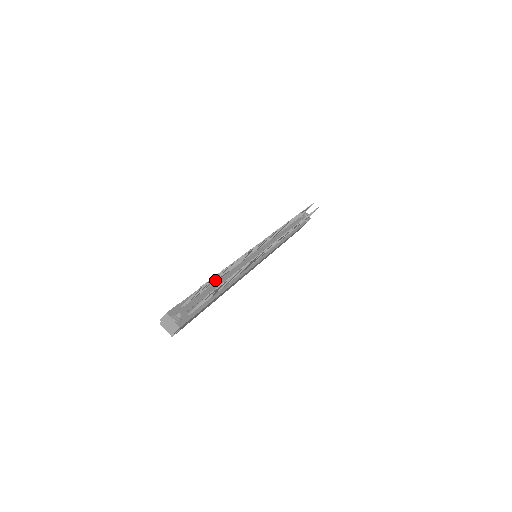
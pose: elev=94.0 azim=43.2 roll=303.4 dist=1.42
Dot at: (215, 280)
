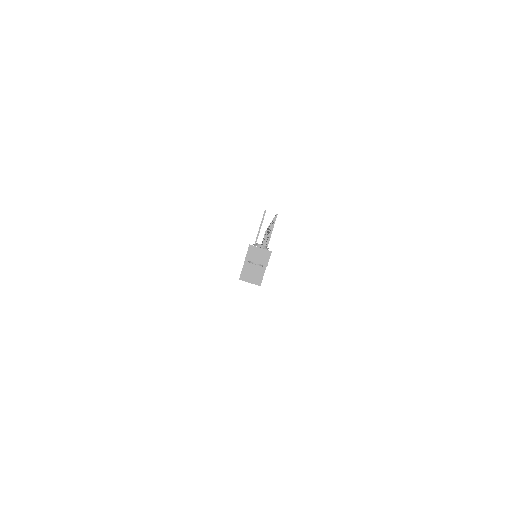
Dot at: occluded
